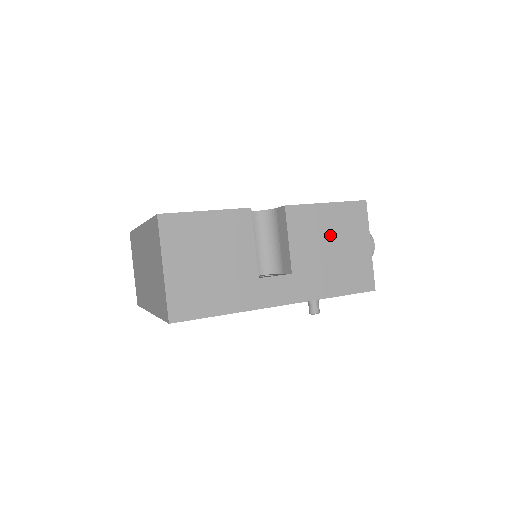
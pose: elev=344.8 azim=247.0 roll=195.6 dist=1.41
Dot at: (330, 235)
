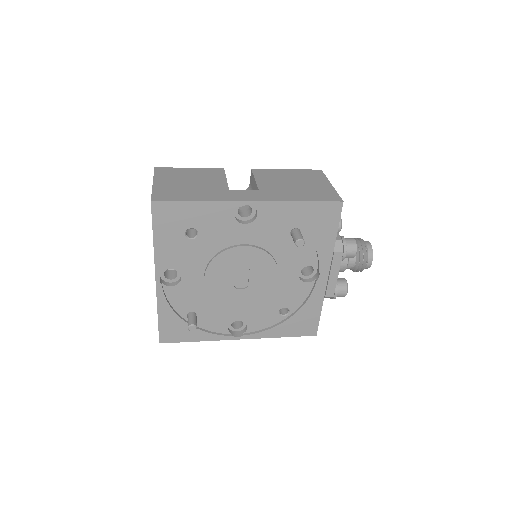
Dot at: (292, 179)
